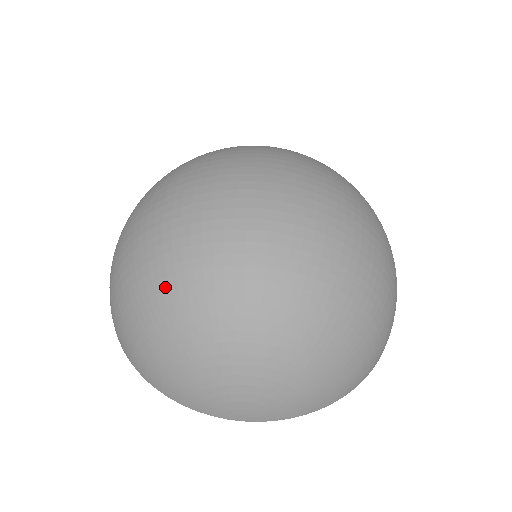
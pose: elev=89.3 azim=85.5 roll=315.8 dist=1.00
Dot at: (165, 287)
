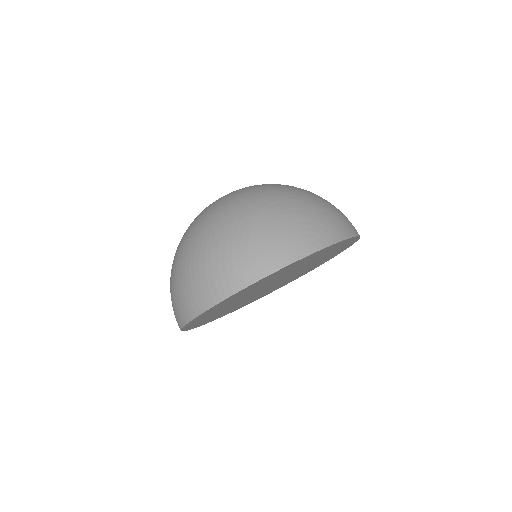
Dot at: (214, 221)
